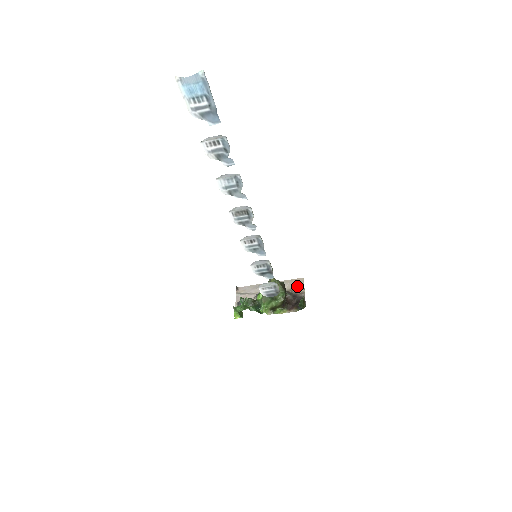
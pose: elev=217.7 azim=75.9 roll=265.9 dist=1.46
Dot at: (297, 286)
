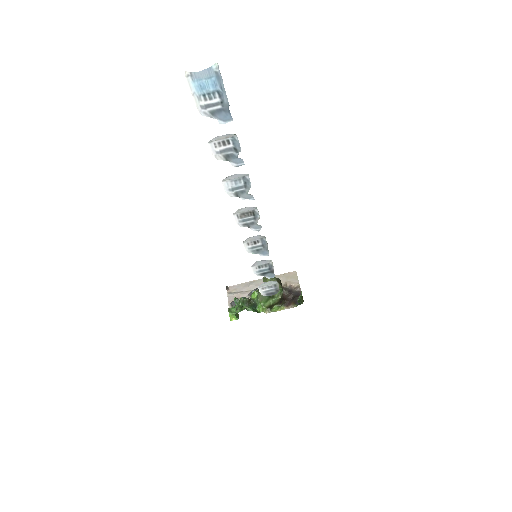
Dot at: (291, 280)
